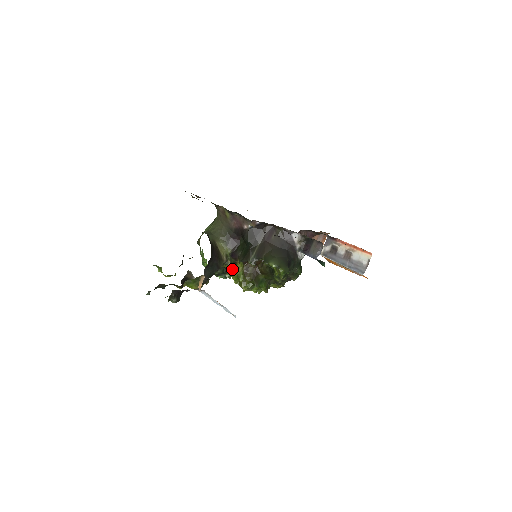
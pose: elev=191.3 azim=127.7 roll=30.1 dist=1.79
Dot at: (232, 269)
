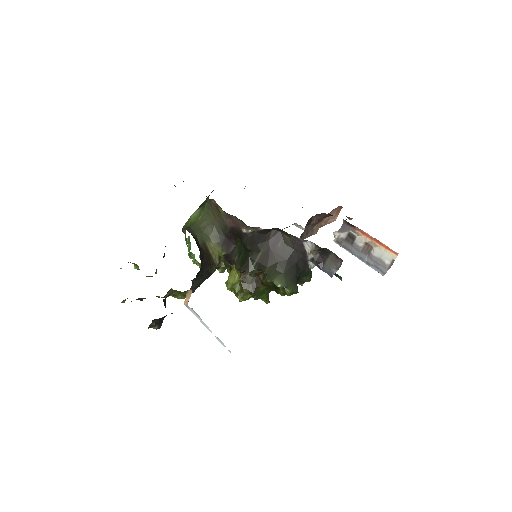
Dot at: occluded
